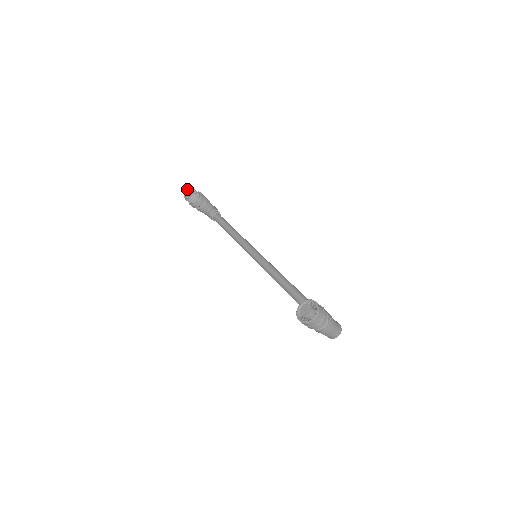
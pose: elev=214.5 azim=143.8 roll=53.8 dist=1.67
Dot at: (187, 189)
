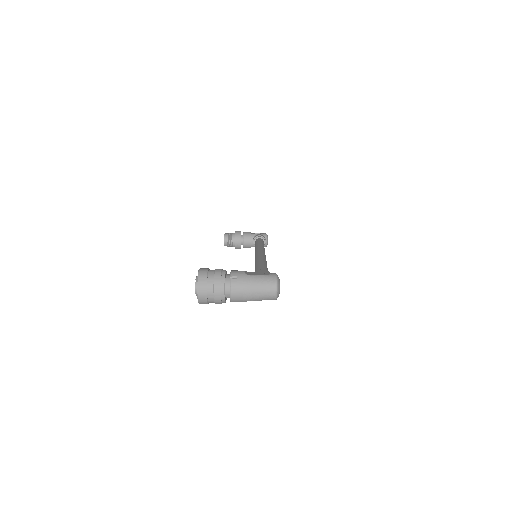
Dot at: occluded
